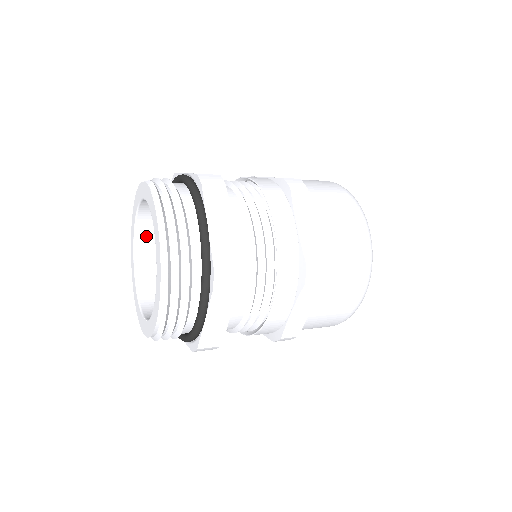
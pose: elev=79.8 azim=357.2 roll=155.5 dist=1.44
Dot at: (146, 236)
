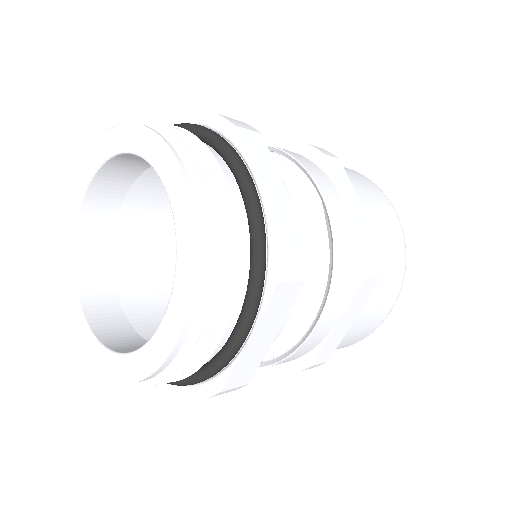
Dot at: (99, 311)
